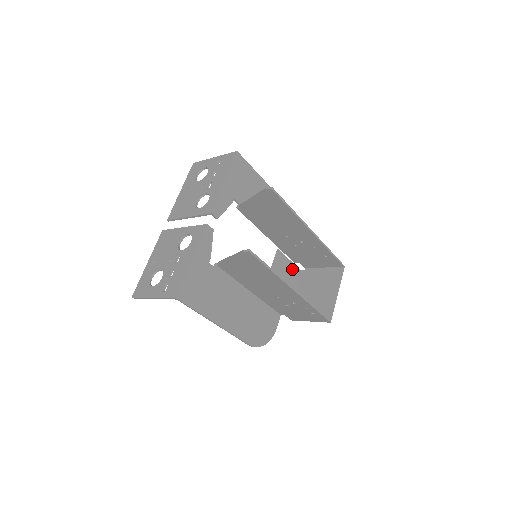
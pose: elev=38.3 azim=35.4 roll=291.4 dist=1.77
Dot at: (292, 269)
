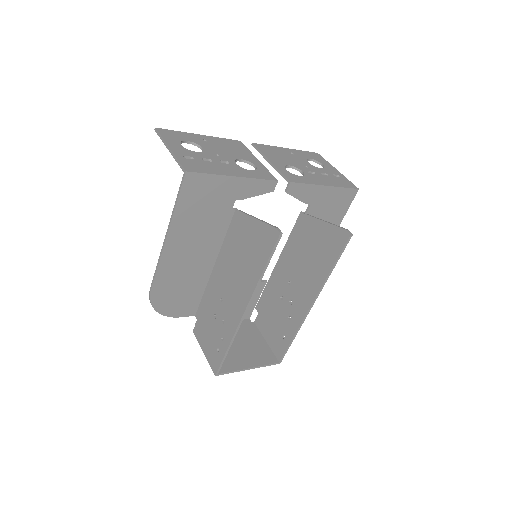
Dot at: (249, 307)
